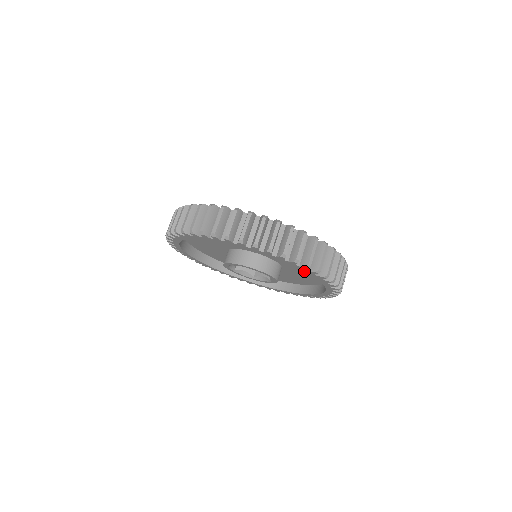
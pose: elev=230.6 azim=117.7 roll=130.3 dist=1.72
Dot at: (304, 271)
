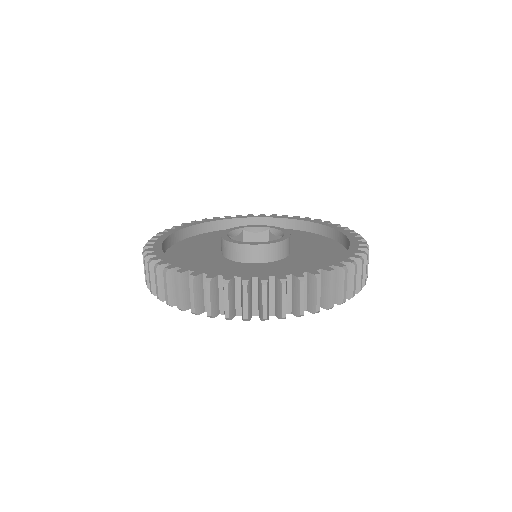
Dot at: occluded
